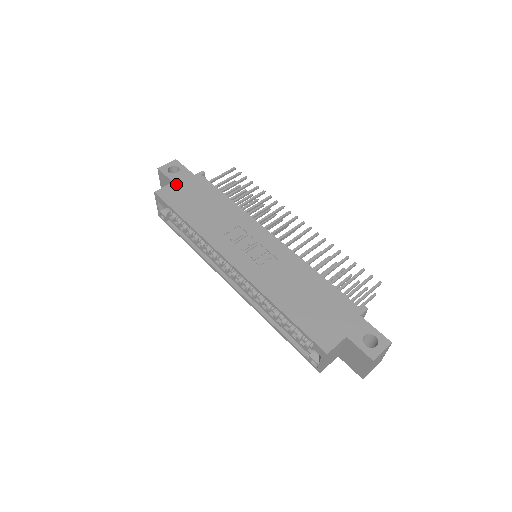
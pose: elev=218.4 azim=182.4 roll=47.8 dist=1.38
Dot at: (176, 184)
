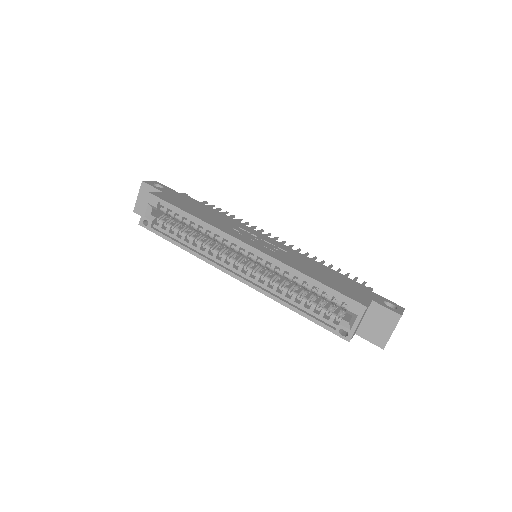
Dot at: (166, 193)
